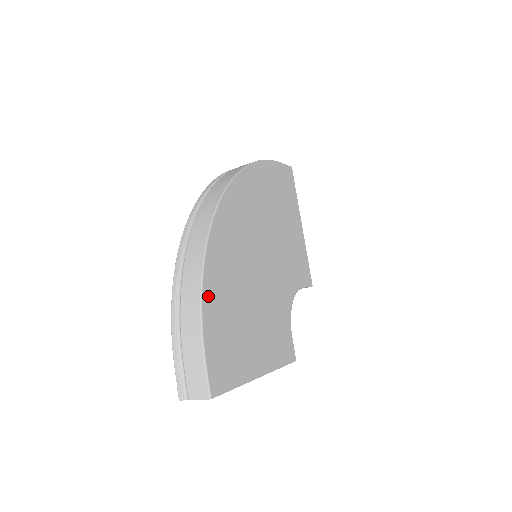
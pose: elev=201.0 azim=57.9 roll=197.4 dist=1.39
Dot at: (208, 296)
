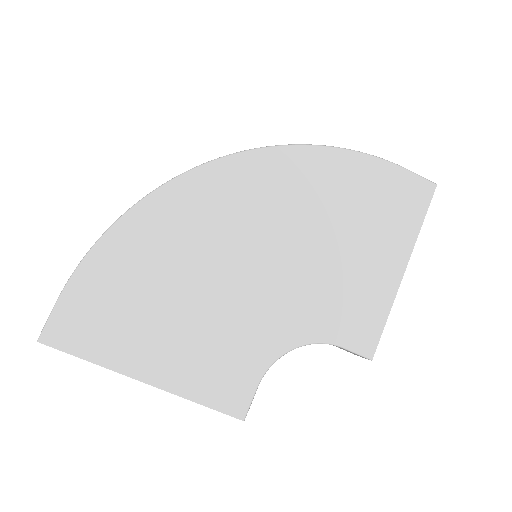
Dot at: (110, 244)
